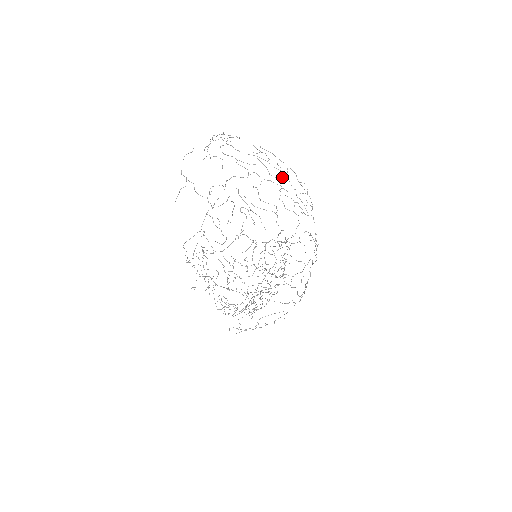
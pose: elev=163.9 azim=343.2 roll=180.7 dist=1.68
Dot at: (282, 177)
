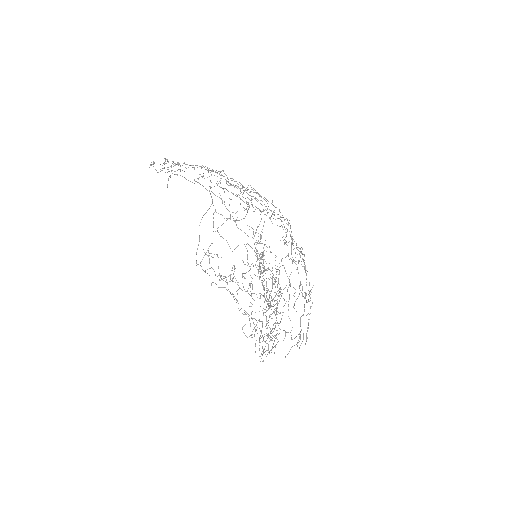
Dot at: (238, 187)
